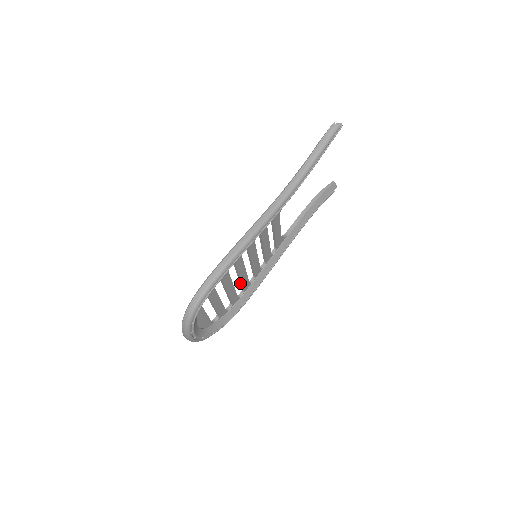
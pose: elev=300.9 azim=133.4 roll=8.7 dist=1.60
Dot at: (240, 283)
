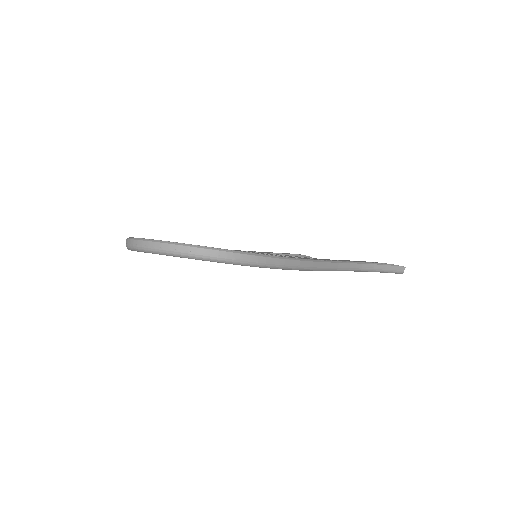
Dot at: occluded
